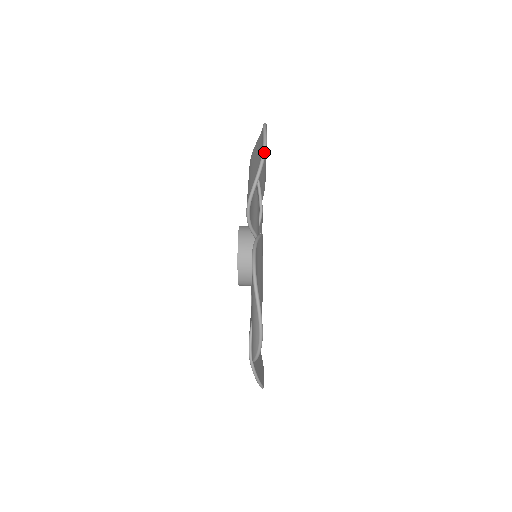
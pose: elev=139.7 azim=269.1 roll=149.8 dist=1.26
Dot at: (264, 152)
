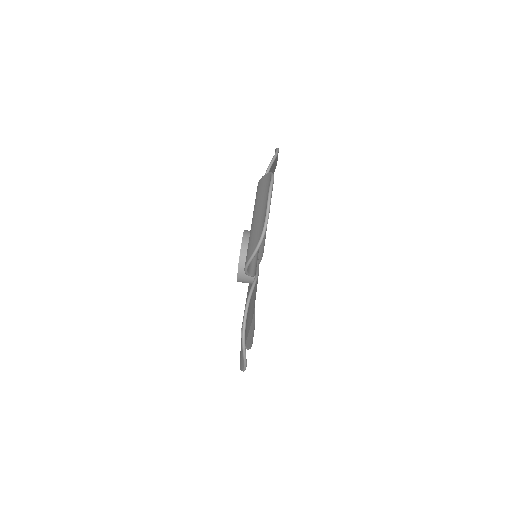
Dot at: (264, 231)
